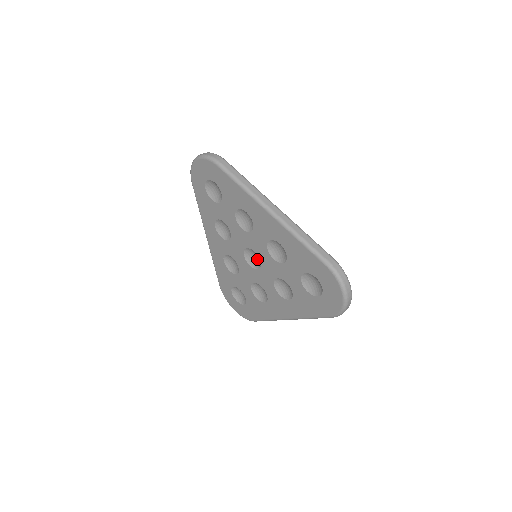
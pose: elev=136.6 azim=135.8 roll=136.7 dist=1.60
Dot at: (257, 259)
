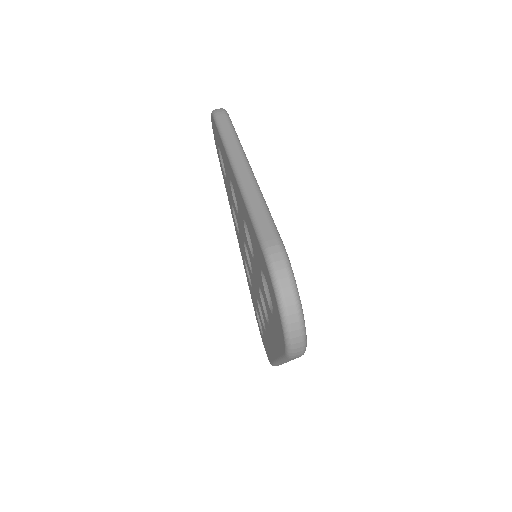
Dot at: occluded
